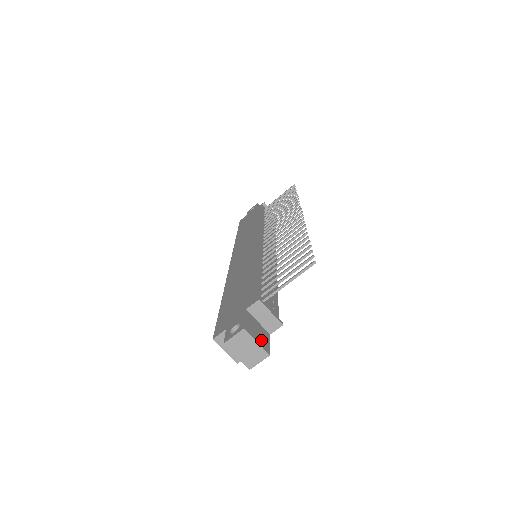
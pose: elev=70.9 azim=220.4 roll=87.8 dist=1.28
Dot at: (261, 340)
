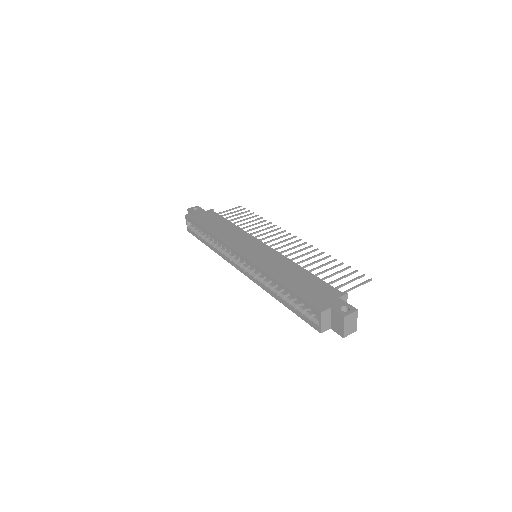
Dot at: occluded
